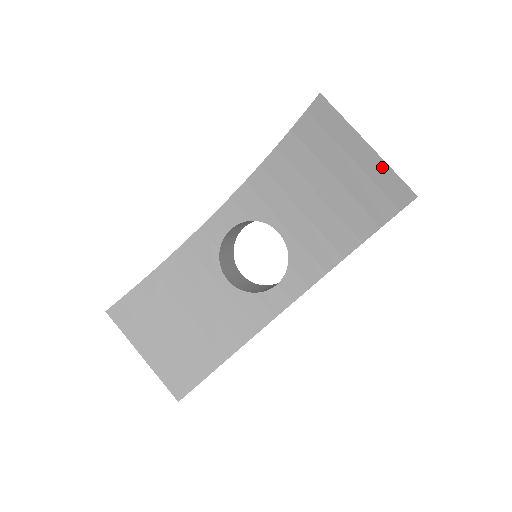
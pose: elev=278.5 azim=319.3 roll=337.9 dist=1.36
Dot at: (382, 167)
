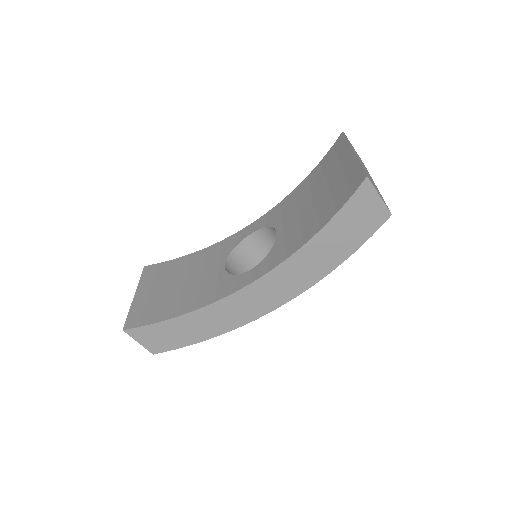
Dot at: (355, 164)
